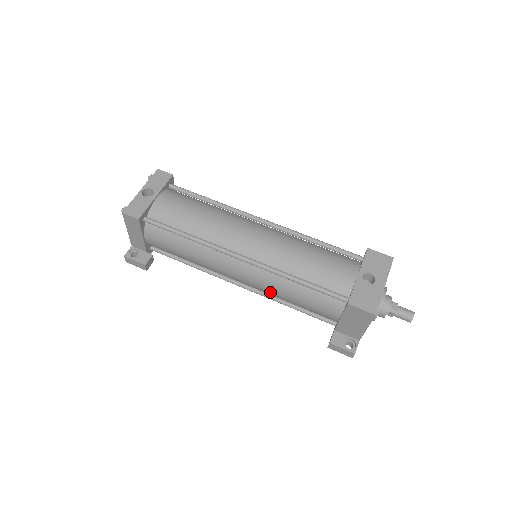
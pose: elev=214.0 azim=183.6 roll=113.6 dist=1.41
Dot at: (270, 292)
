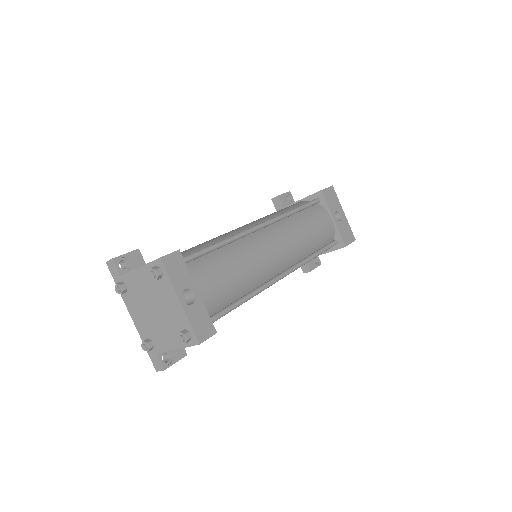
Dot at: occluded
